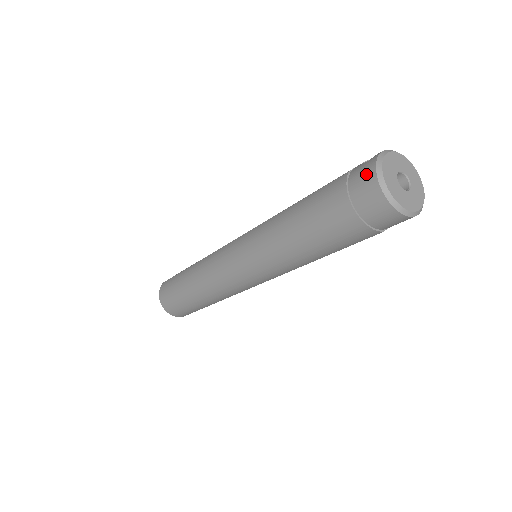
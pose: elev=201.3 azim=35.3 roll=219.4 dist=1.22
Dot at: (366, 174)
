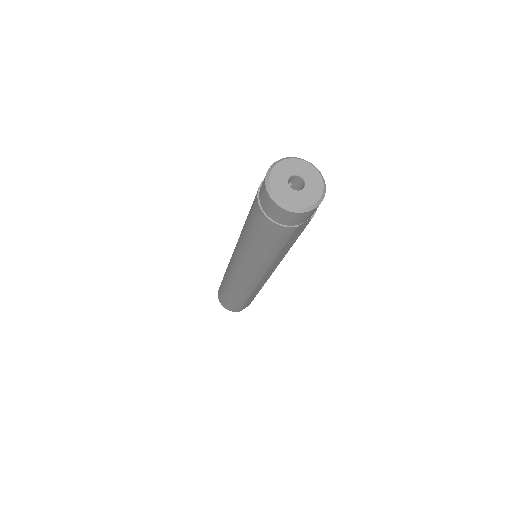
Dot at: (263, 182)
